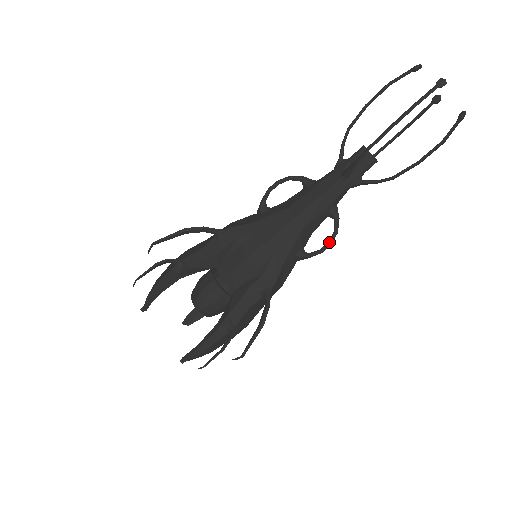
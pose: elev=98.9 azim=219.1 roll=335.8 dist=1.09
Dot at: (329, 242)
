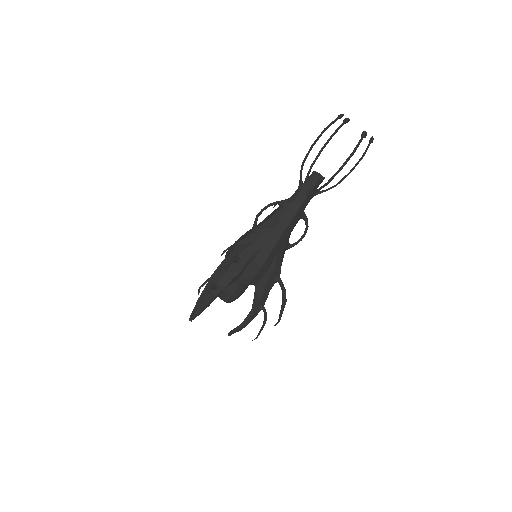
Dot at: (305, 234)
